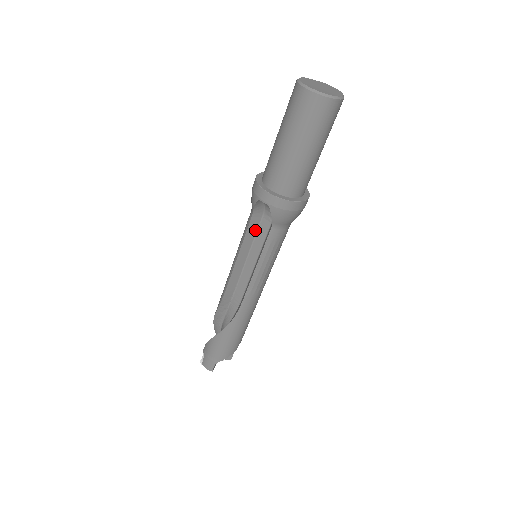
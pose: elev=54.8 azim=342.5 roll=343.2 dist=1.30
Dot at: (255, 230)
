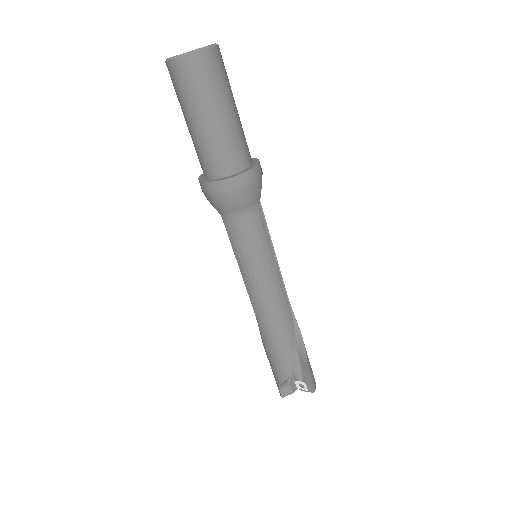
Dot at: occluded
